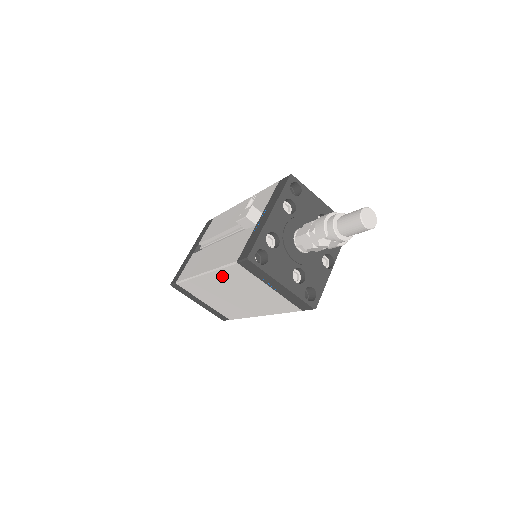
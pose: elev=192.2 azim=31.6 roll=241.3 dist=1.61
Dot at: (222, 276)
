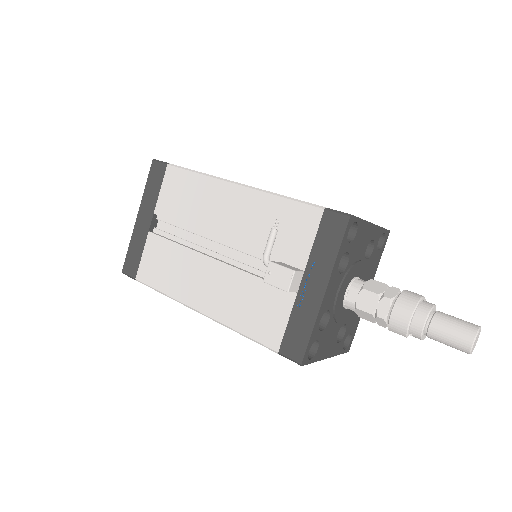
Dot at: occluded
